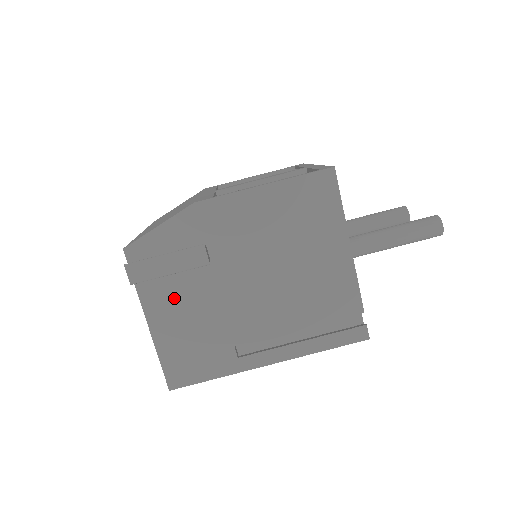
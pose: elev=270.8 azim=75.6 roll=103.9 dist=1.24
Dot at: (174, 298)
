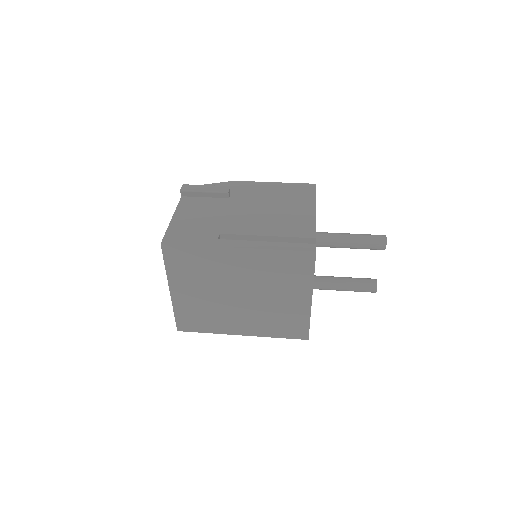
Dot at: (198, 207)
